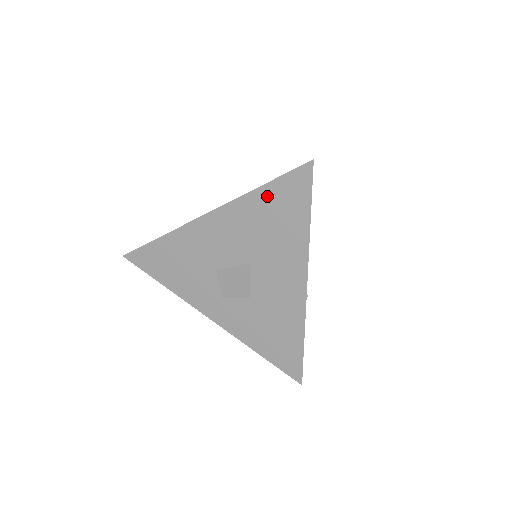
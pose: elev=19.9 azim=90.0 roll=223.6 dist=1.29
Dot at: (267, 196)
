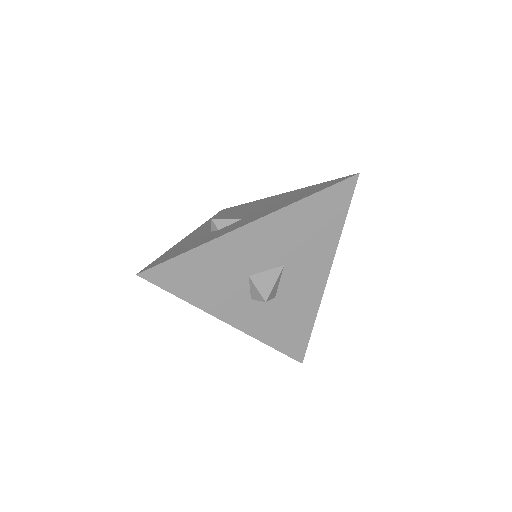
Dot at: (315, 204)
